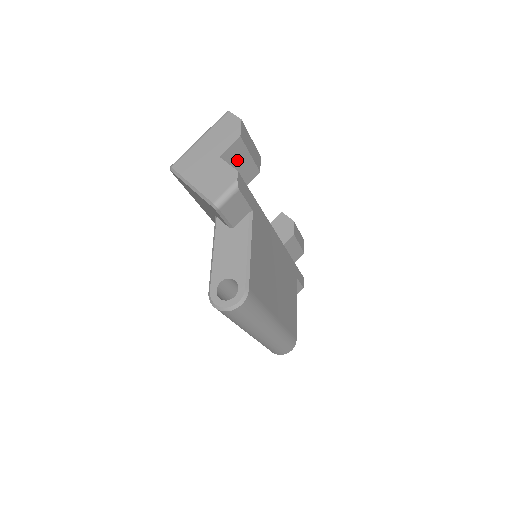
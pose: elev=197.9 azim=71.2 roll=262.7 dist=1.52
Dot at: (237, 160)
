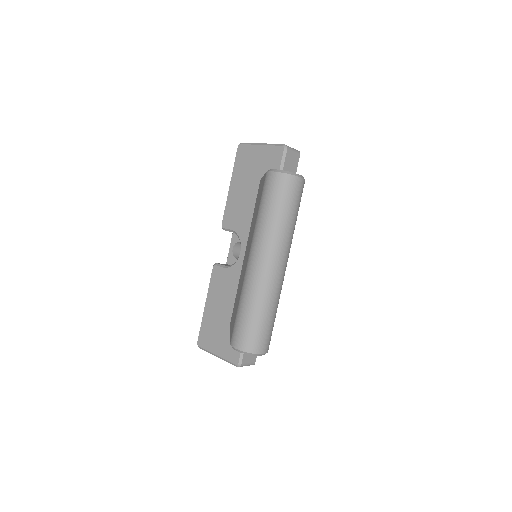
Dot at: occluded
